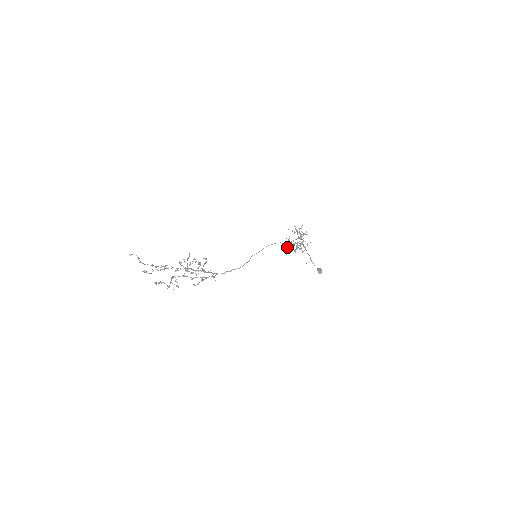
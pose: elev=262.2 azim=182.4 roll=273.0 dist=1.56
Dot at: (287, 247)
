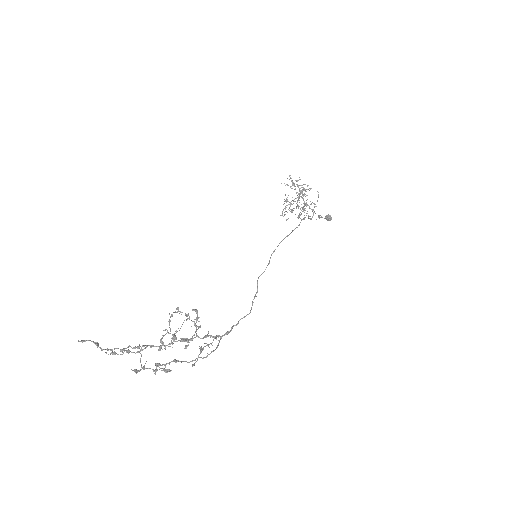
Dot at: (286, 211)
